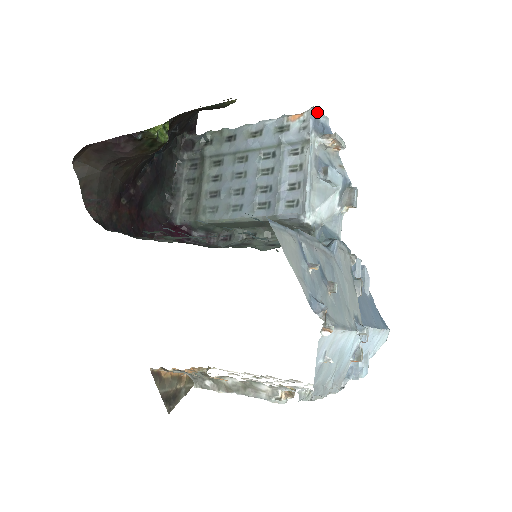
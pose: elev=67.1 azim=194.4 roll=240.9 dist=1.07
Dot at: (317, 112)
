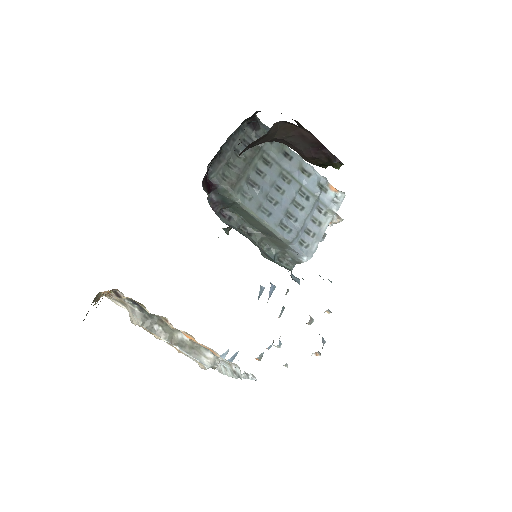
Dot at: occluded
